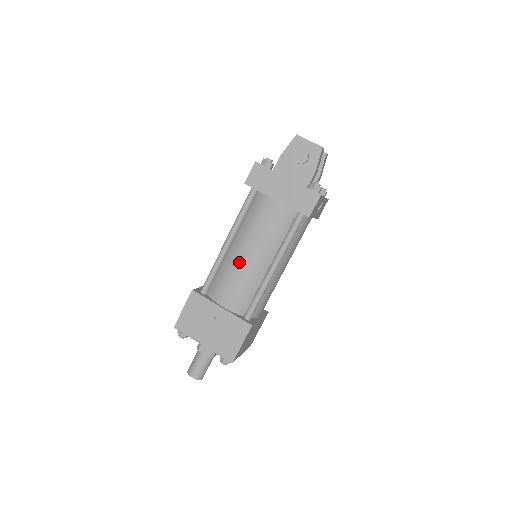
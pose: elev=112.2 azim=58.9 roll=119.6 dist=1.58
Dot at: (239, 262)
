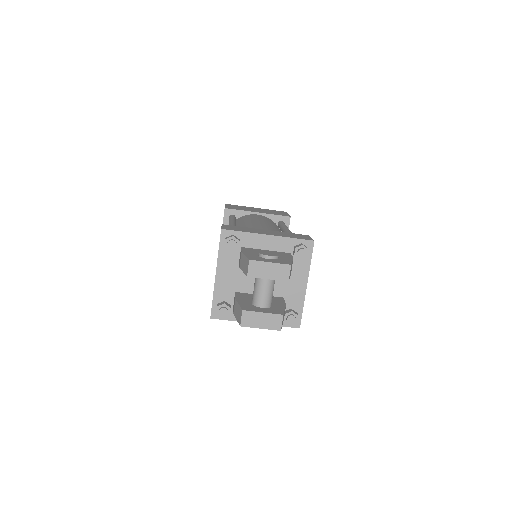
Dot at: occluded
